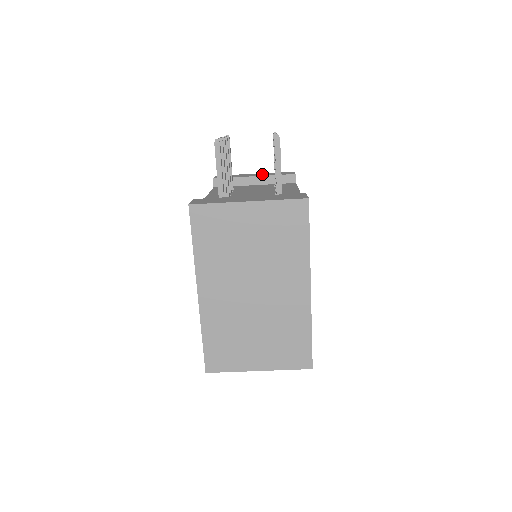
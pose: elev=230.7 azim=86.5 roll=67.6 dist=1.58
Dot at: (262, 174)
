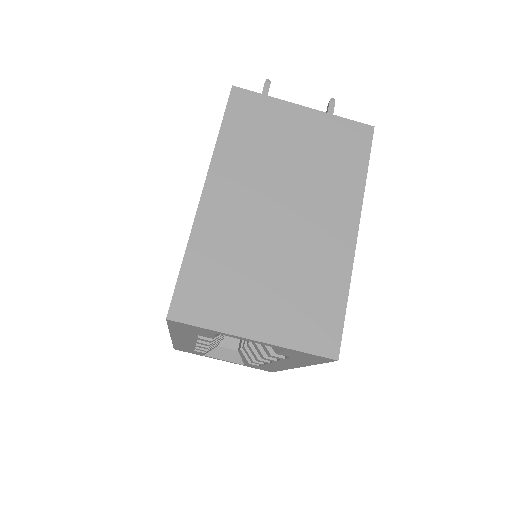
Dot at: occluded
